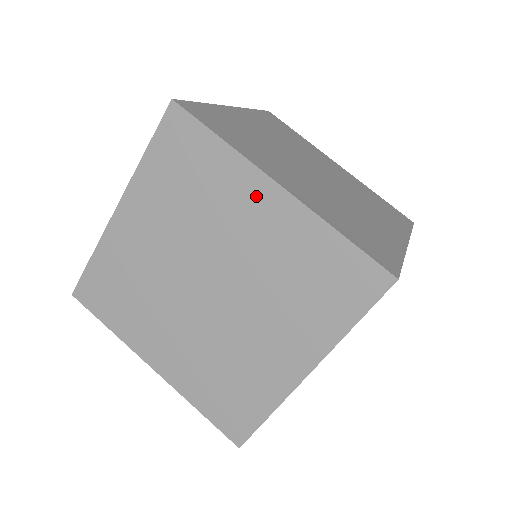
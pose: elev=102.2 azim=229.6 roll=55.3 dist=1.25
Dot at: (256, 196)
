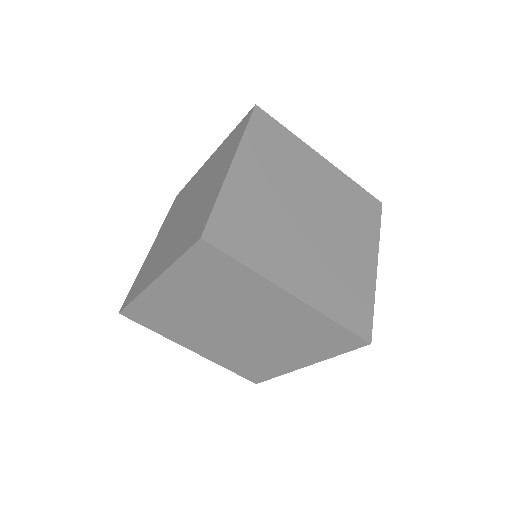
Dot at: (274, 297)
